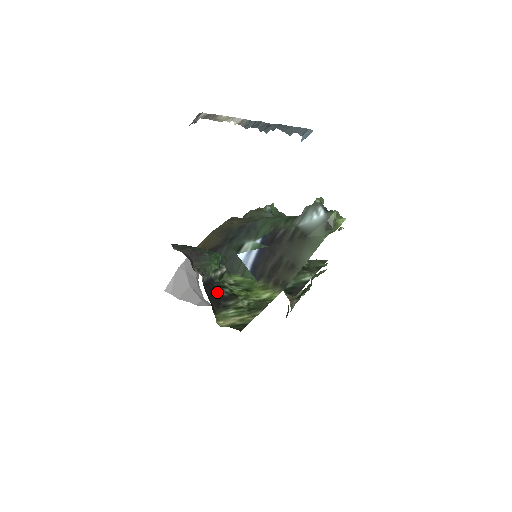
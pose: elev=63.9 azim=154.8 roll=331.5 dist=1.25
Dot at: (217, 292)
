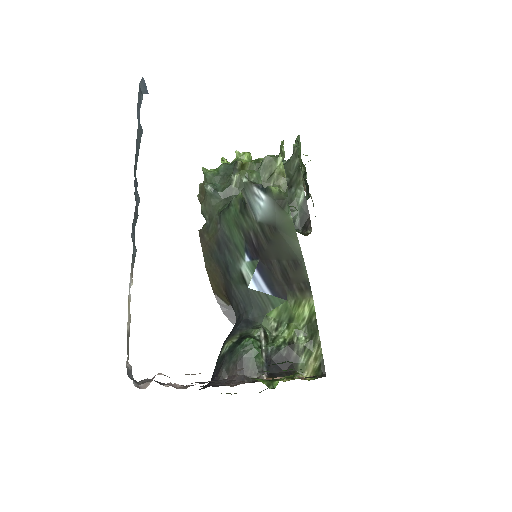
Dot at: (280, 360)
